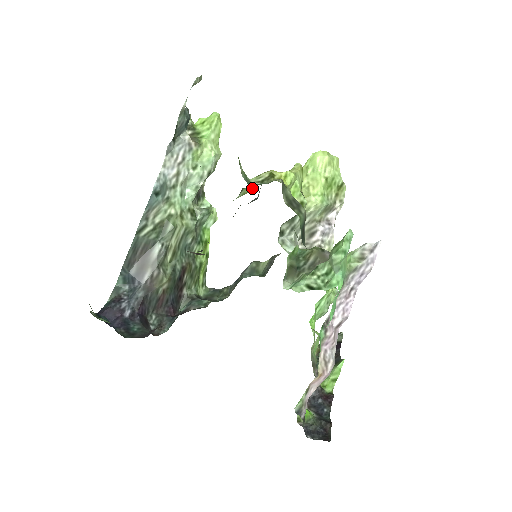
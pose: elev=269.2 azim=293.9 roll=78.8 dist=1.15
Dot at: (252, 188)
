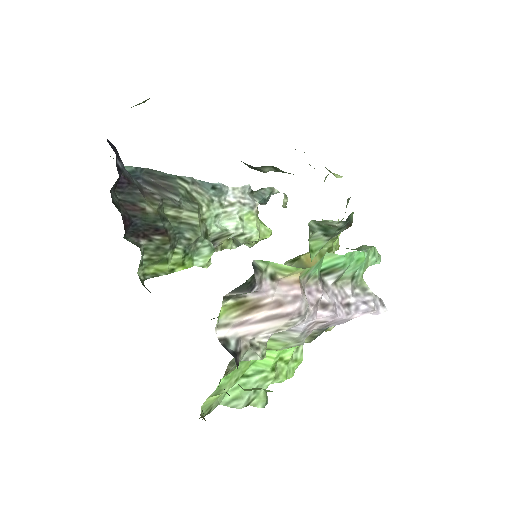
Dot at: occluded
